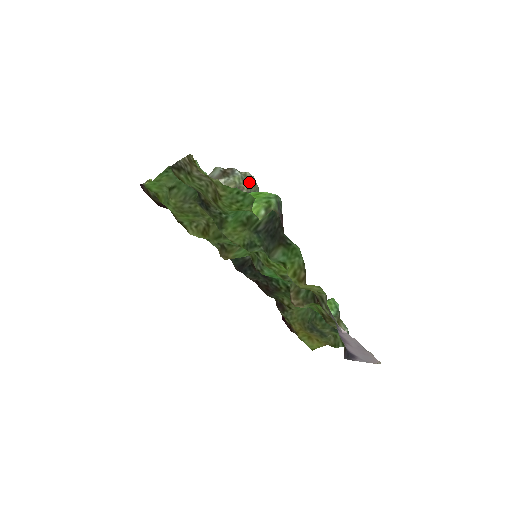
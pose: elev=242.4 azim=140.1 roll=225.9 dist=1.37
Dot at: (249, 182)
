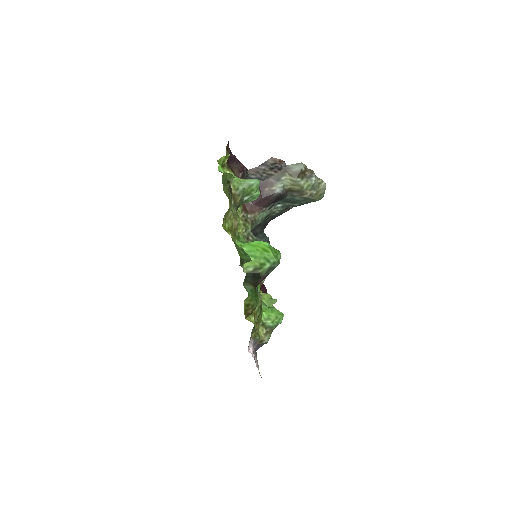
Dot at: (317, 191)
